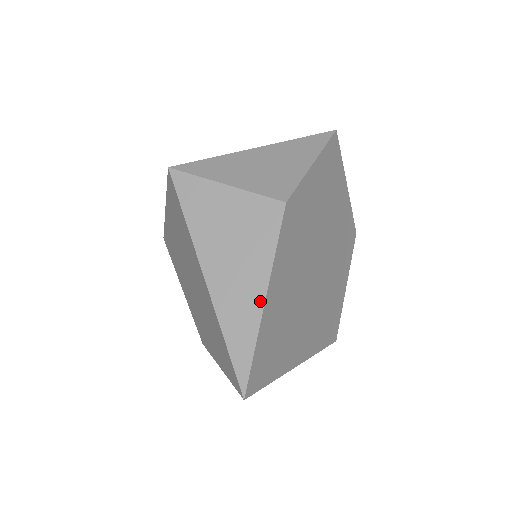
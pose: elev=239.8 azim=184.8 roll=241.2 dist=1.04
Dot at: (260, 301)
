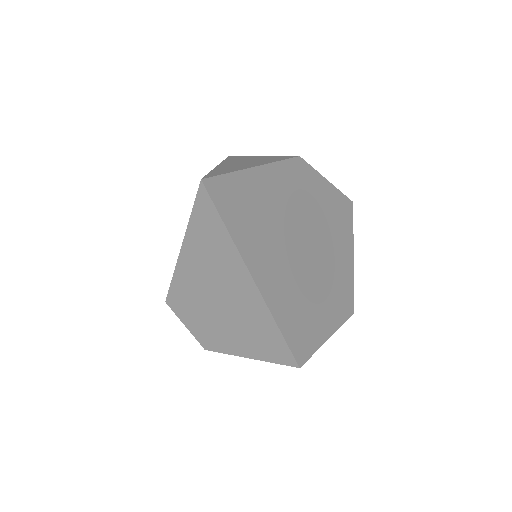
Dot at: (252, 166)
